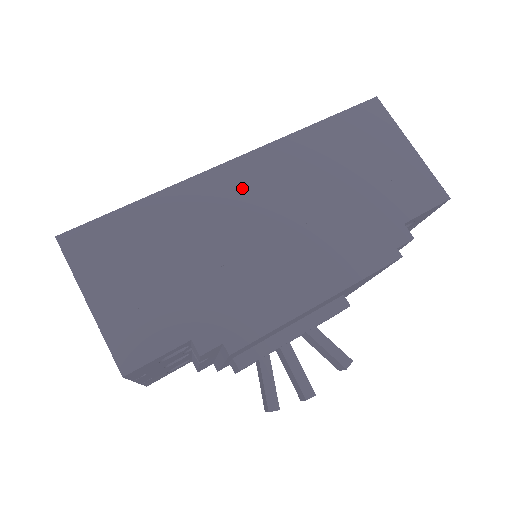
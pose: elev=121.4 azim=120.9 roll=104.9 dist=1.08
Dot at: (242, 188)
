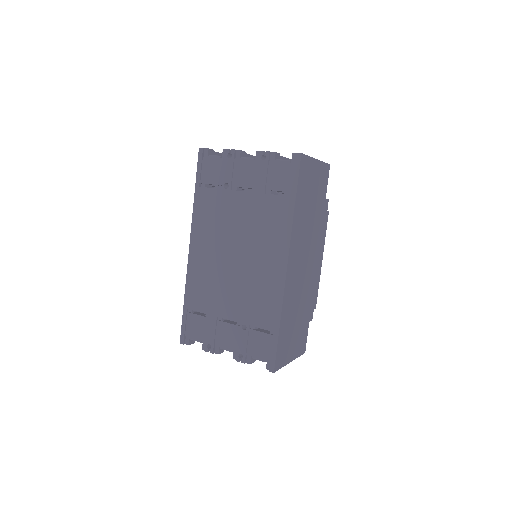
Dot at: (295, 270)
